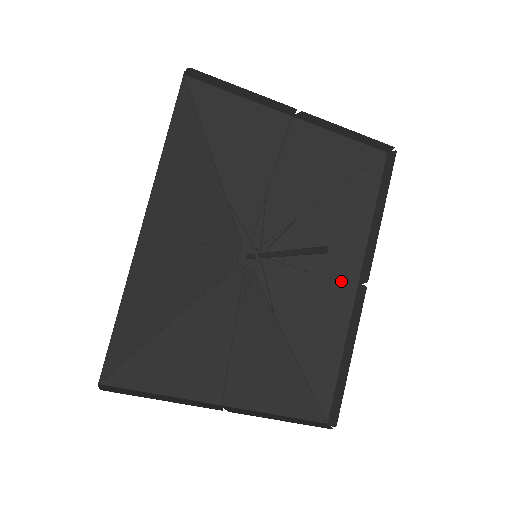
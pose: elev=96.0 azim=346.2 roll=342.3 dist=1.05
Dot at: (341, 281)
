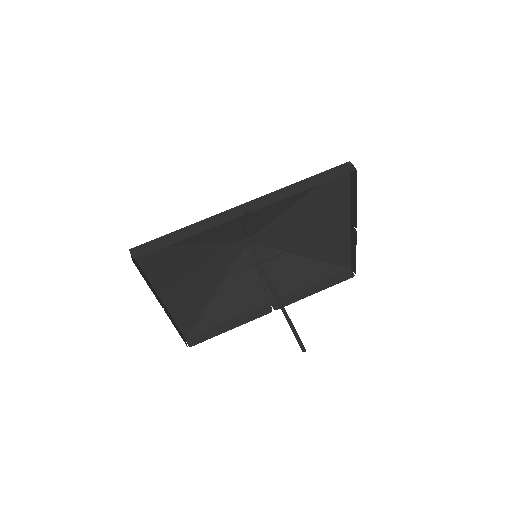
Dot at: (266, 294)
